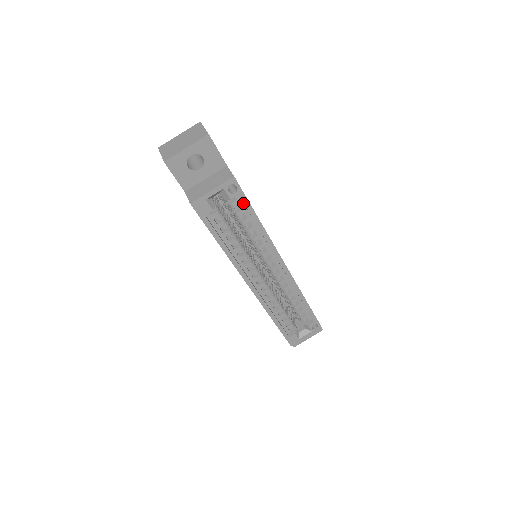
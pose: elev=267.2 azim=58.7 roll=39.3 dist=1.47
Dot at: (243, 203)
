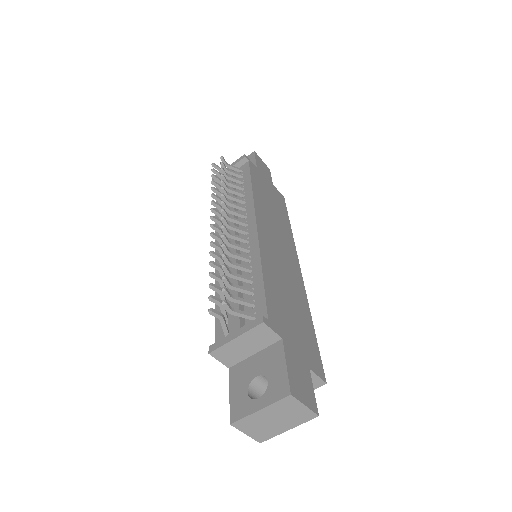
Dot at: occluded
